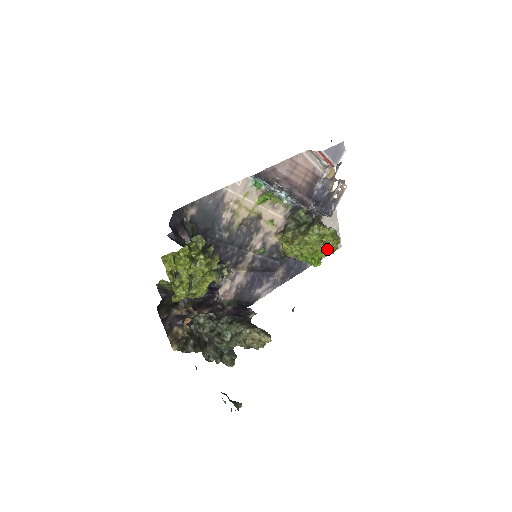
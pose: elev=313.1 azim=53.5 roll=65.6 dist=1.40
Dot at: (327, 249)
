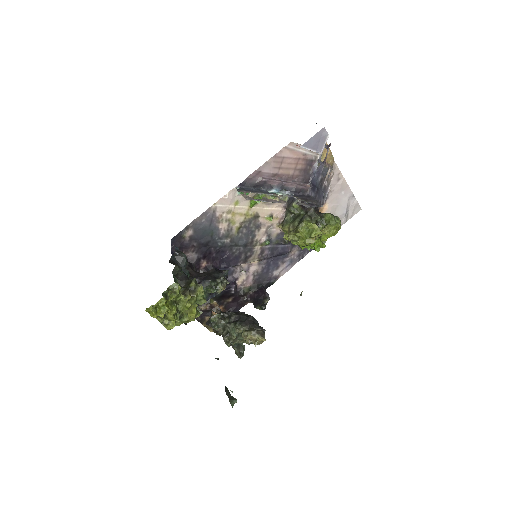
Dot at: (325, 235)
